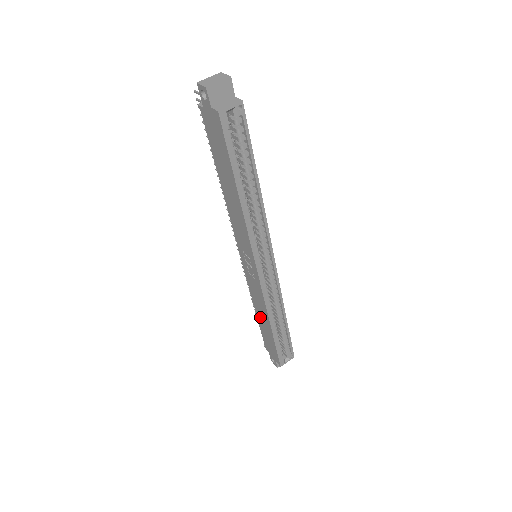
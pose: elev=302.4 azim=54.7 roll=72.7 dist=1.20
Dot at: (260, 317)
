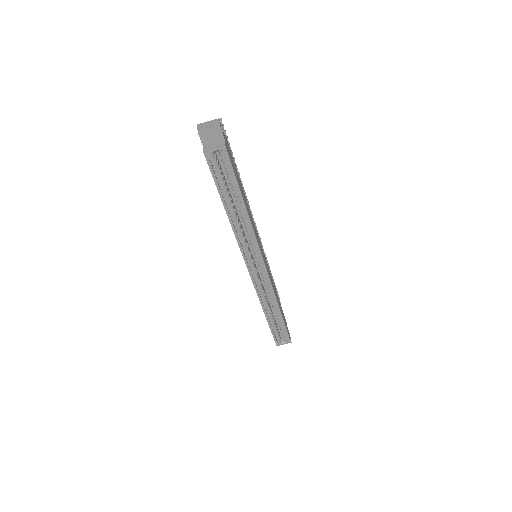
Dot at: occluded
